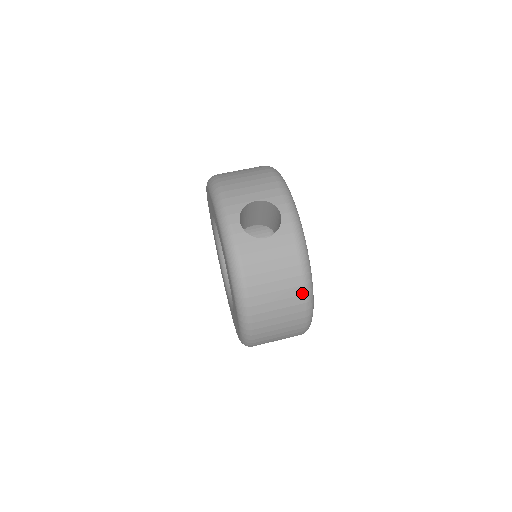
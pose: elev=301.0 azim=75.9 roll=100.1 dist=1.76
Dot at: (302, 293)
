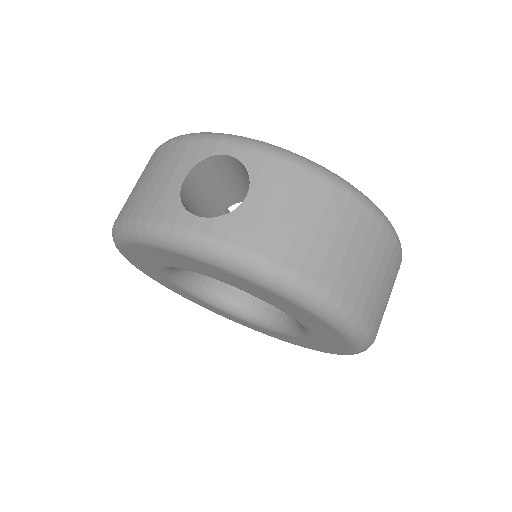
Dot at: (359, 207)
